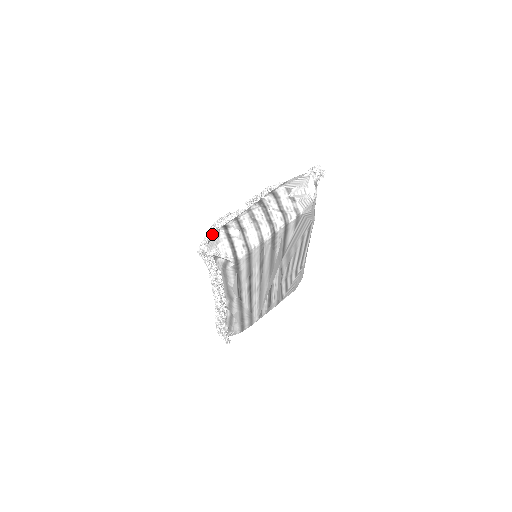
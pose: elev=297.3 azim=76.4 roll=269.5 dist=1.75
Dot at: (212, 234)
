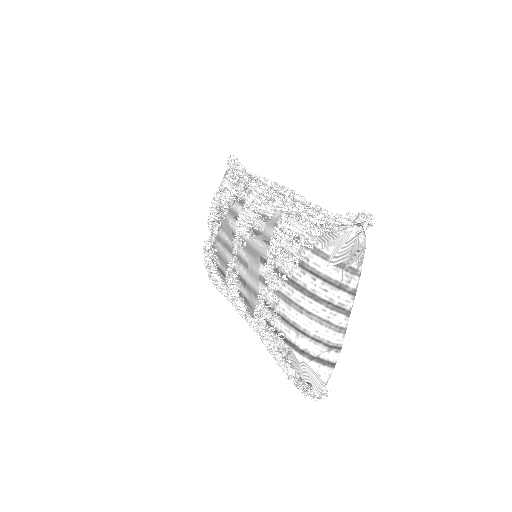
Dot at: (290, 362)
